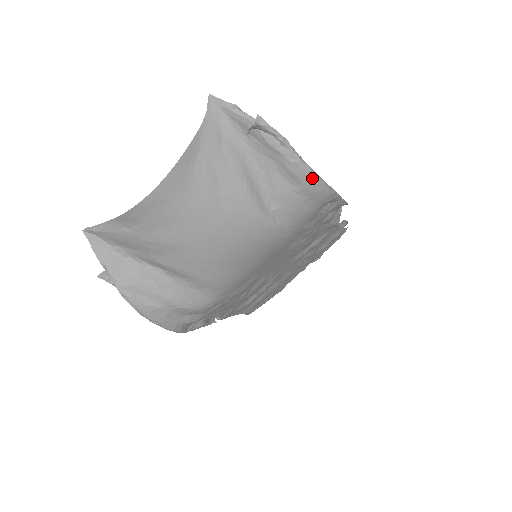
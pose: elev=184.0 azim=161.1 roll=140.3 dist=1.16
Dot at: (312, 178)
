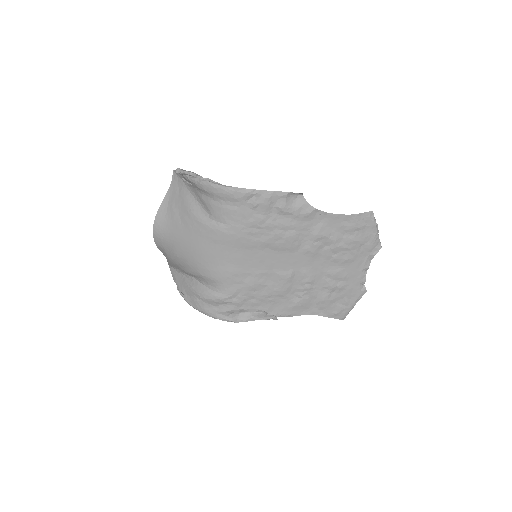
Dot at: (212, 187)
